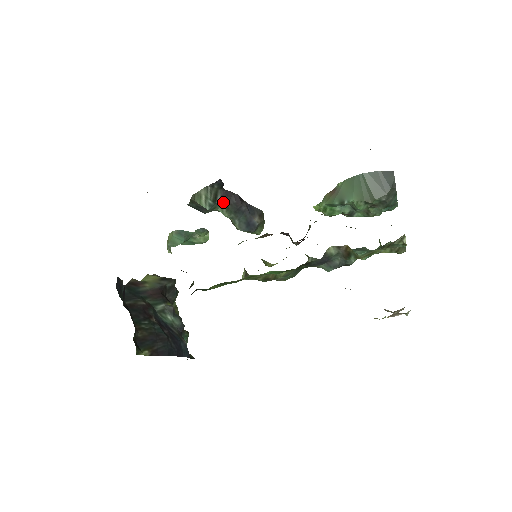
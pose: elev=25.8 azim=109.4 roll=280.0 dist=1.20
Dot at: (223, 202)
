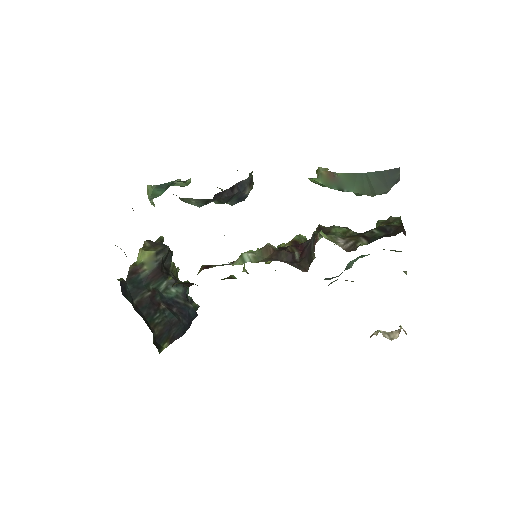
Dot at: occluded
